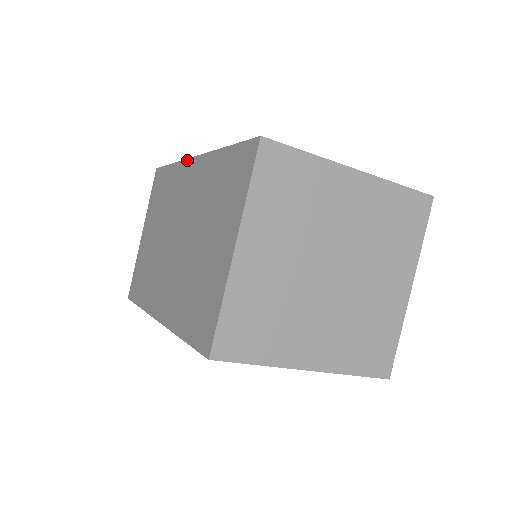
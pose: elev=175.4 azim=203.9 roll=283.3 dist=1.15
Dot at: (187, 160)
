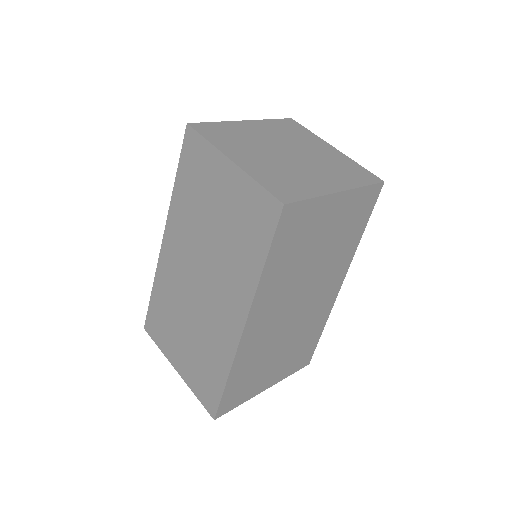
Dot at: (160, 251)
